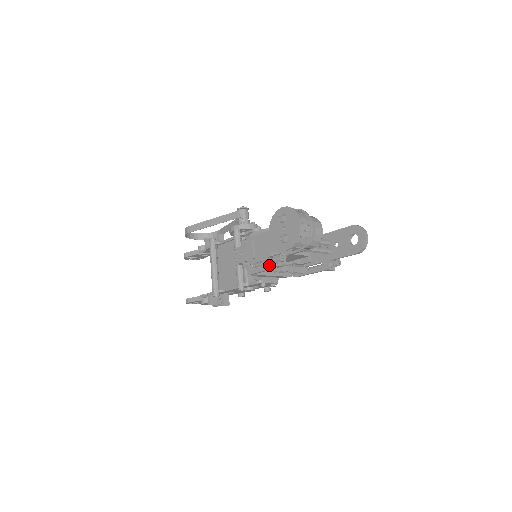
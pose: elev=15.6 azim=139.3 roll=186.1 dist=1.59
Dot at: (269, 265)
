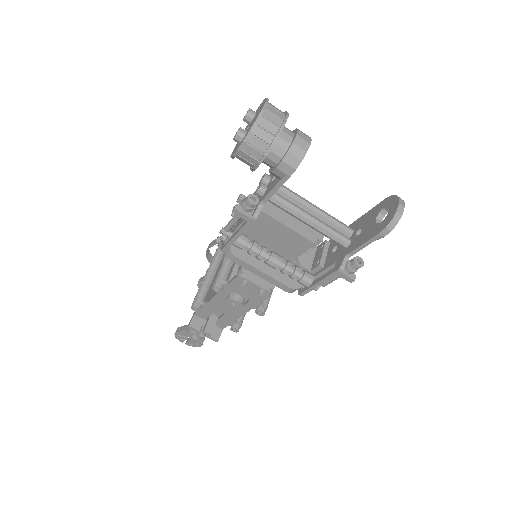
Dot at: occluded
